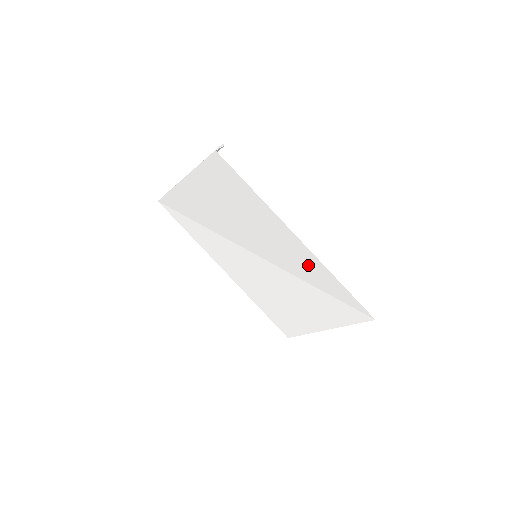
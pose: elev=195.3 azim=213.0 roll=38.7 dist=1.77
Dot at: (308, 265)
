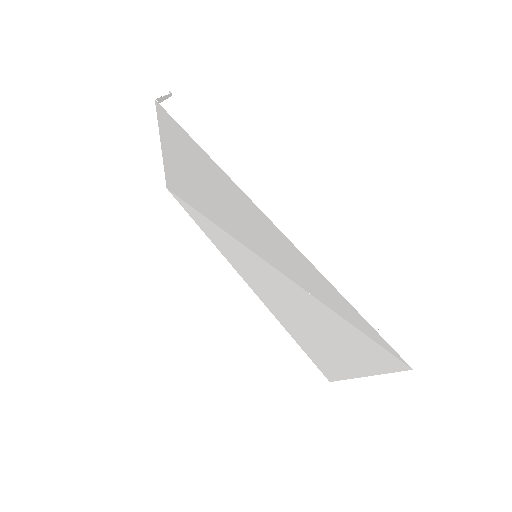
Dot at: (302, 268)
